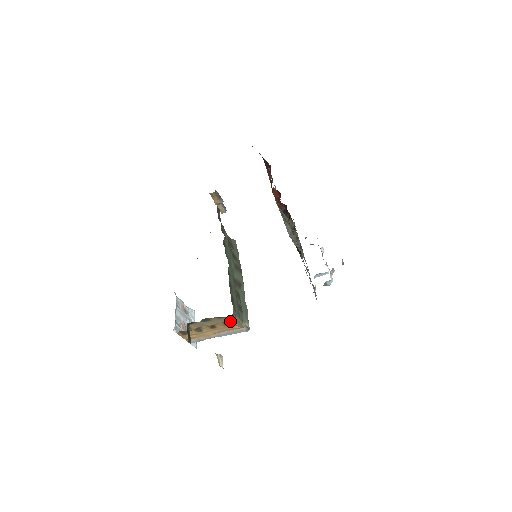
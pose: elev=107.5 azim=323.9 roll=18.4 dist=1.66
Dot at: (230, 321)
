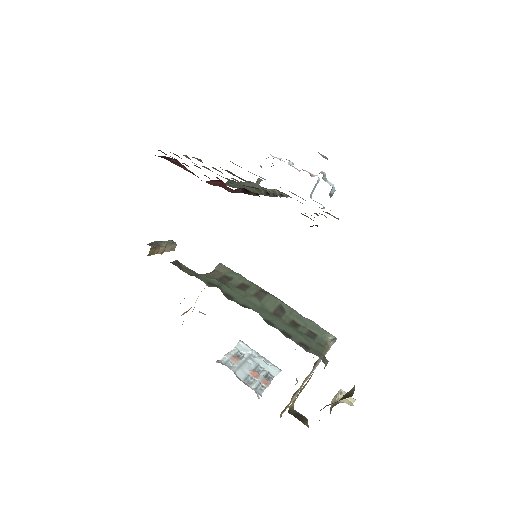
Dot at: occluded
